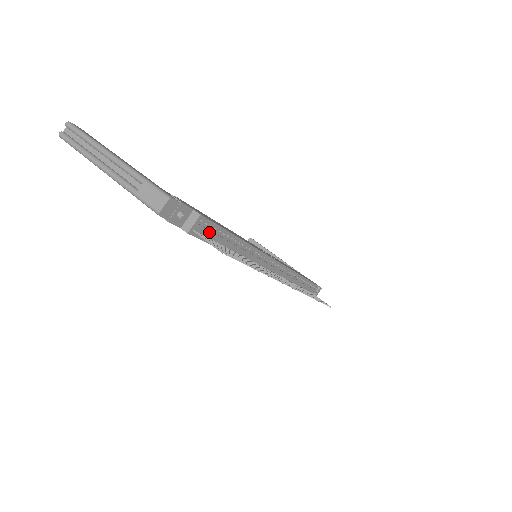
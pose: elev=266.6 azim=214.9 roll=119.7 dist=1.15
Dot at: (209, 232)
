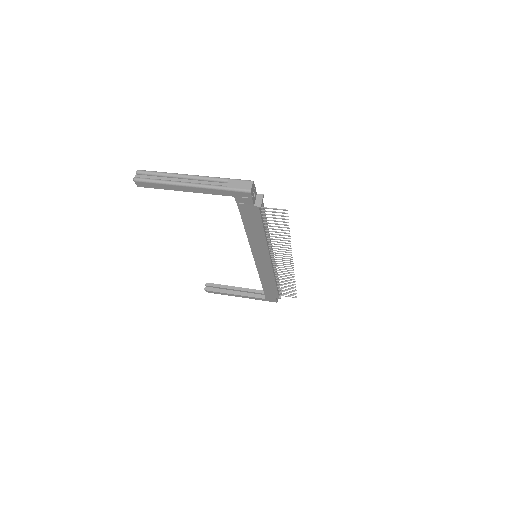
Dot at: occluded
